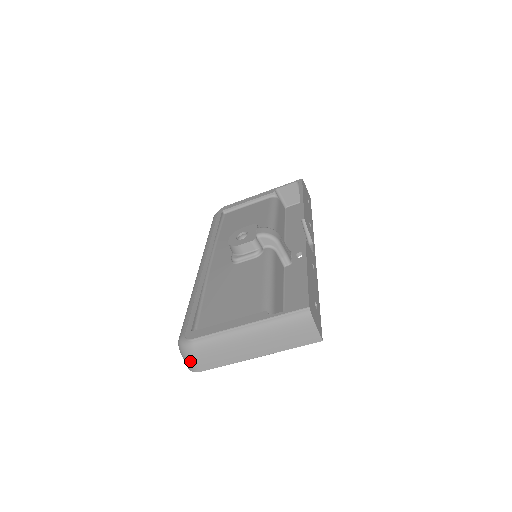
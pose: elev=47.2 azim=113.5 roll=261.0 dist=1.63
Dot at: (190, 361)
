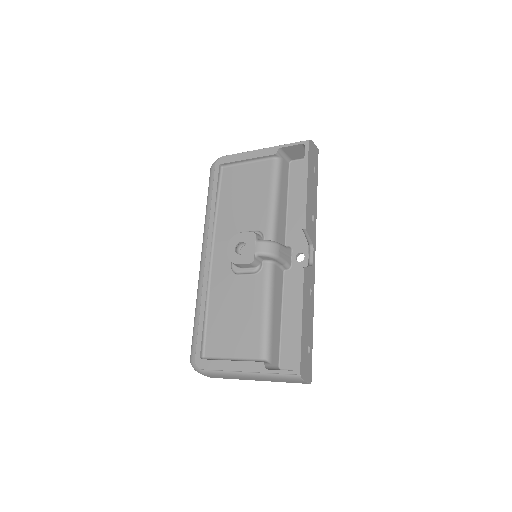
Dot at: occluded
